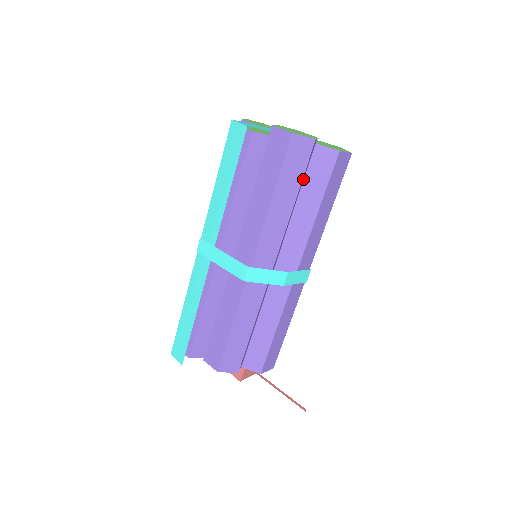
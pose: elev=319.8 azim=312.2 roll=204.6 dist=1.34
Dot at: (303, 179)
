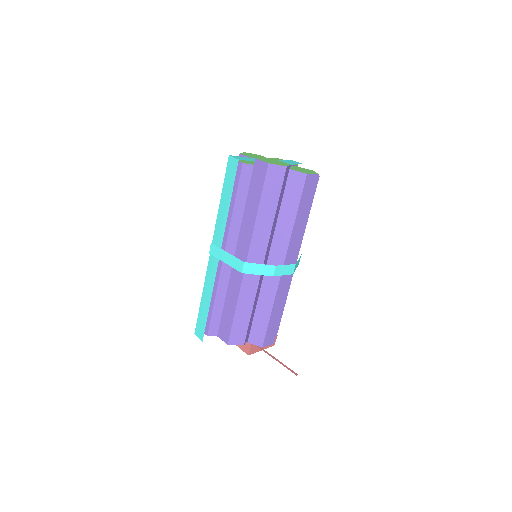
Dot at: (282, 196)
